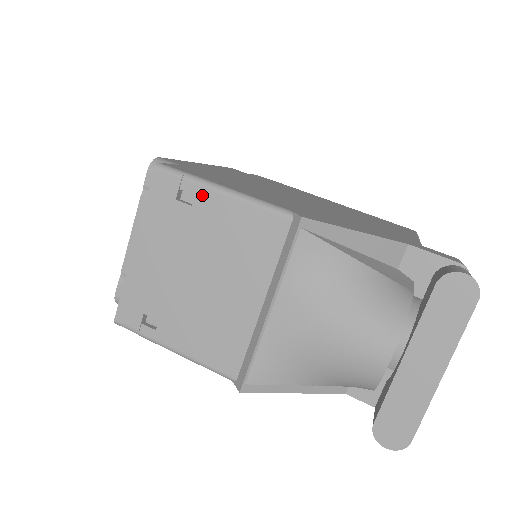
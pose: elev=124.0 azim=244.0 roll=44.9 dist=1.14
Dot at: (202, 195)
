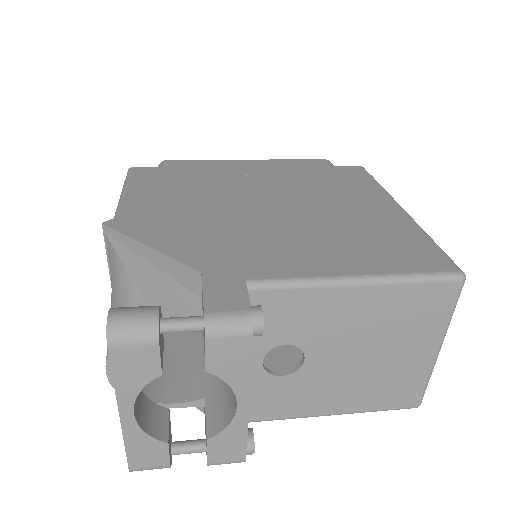
Dot at: occluded
